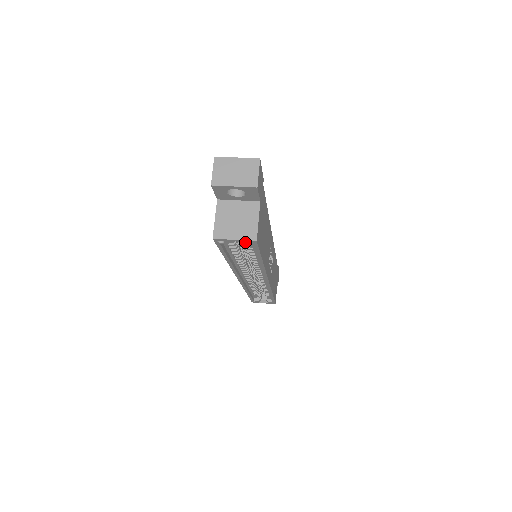
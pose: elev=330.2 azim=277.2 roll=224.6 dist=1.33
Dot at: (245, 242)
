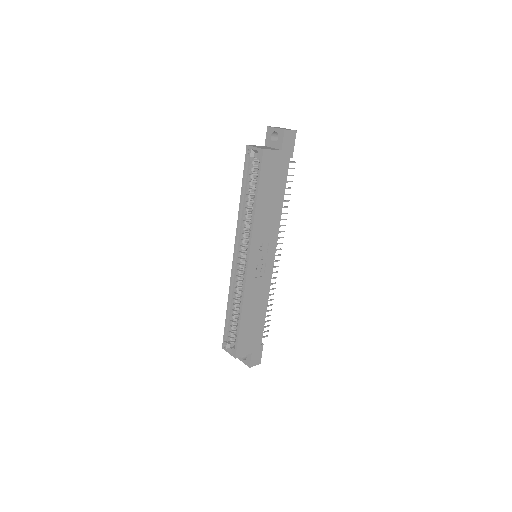
Dot at: (258, 152)
